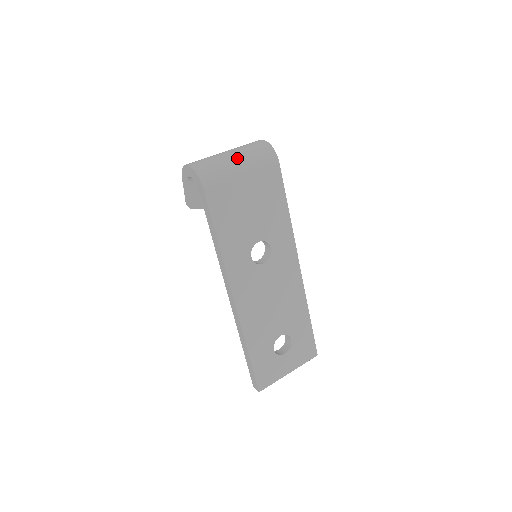
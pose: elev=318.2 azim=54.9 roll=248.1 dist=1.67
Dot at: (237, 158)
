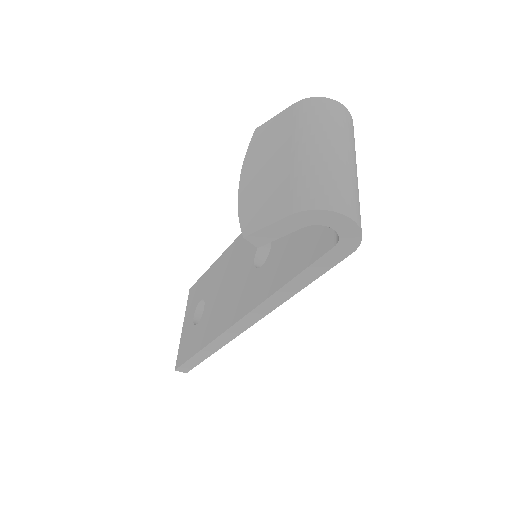
Dot at: occluded
